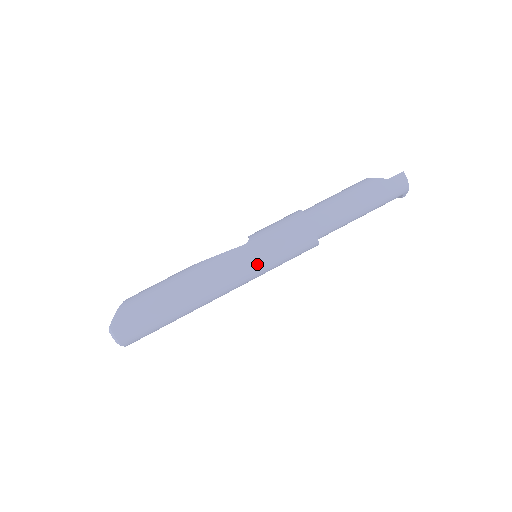
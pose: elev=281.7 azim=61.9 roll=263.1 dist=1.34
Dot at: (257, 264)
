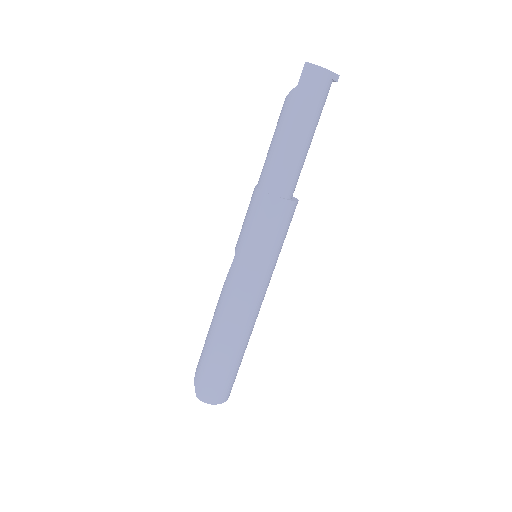
Dot at: (254, 266)
